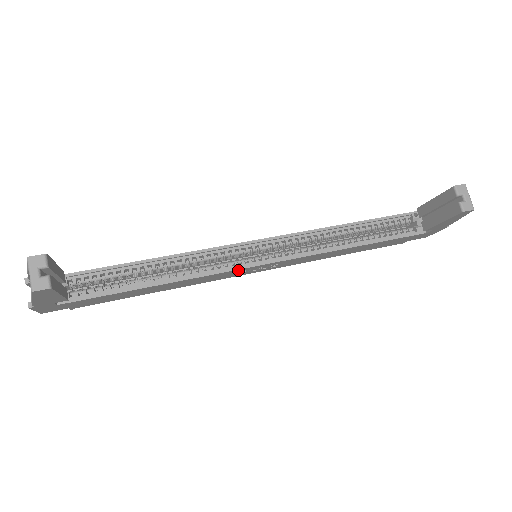
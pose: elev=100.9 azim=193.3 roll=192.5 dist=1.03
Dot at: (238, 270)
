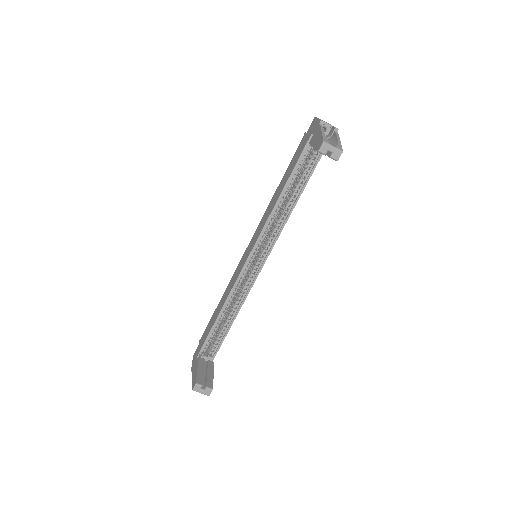
Dot at: (257, 276)
